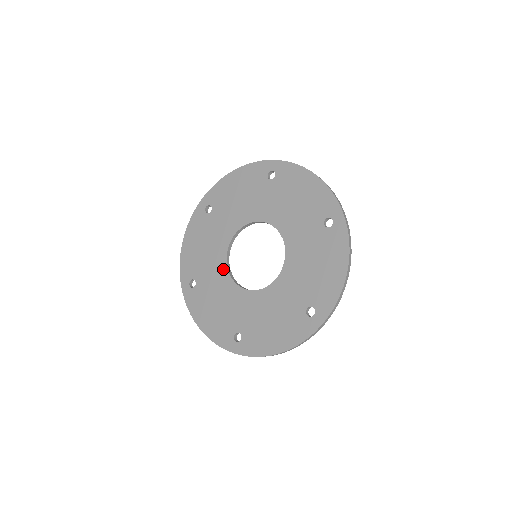
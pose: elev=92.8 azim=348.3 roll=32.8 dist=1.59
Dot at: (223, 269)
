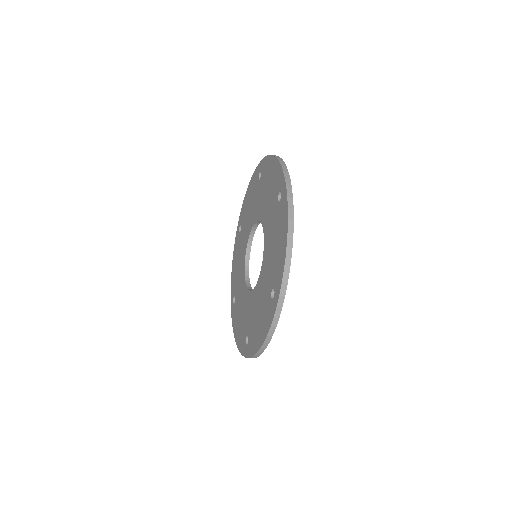
Dot at: (246, 241)
